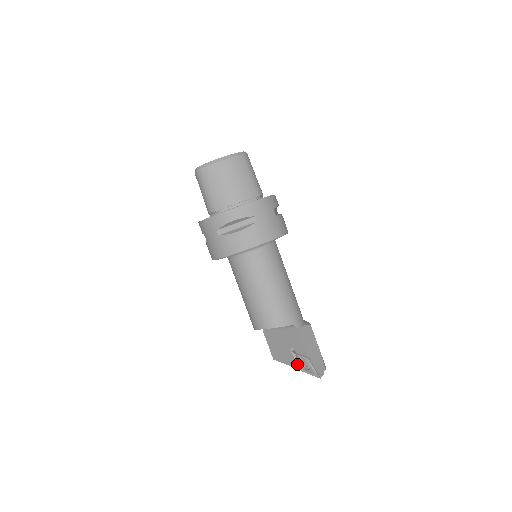
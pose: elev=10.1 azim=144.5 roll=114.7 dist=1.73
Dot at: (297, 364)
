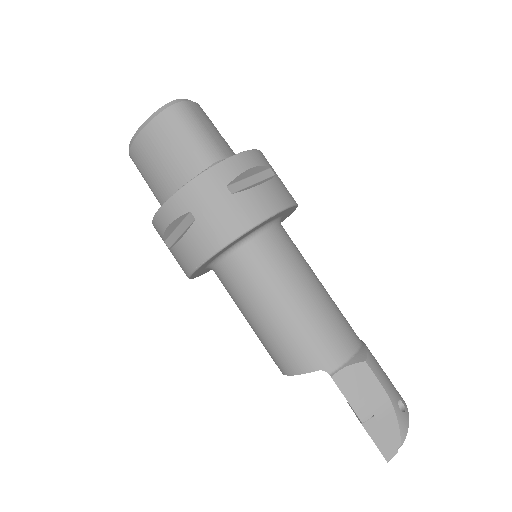
Dot at: occluded
